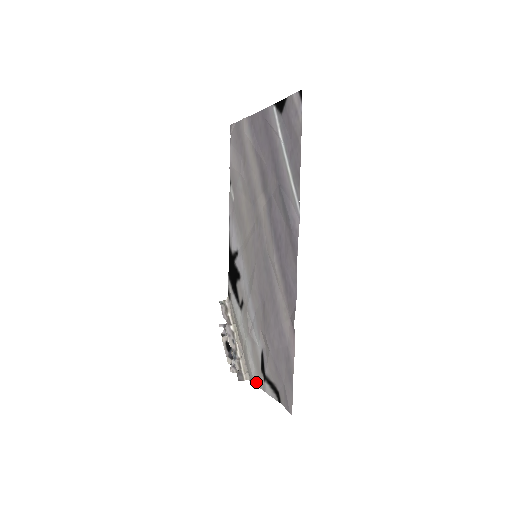
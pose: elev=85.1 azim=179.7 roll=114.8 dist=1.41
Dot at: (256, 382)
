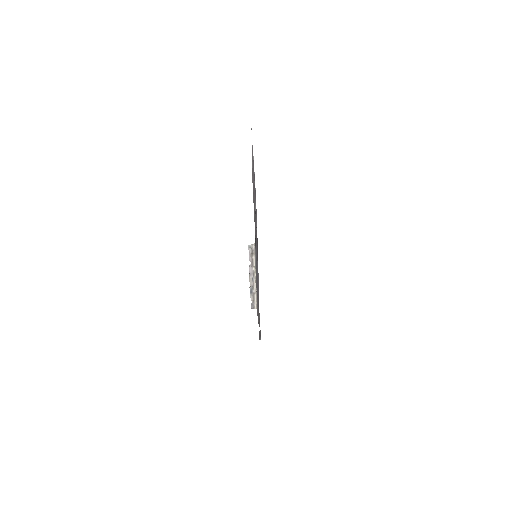
Dot at: occluded
